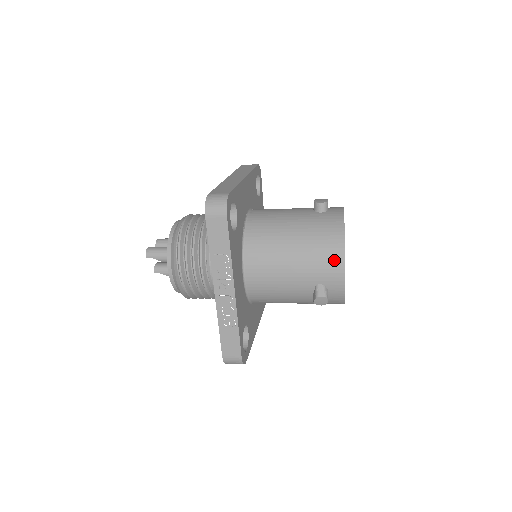
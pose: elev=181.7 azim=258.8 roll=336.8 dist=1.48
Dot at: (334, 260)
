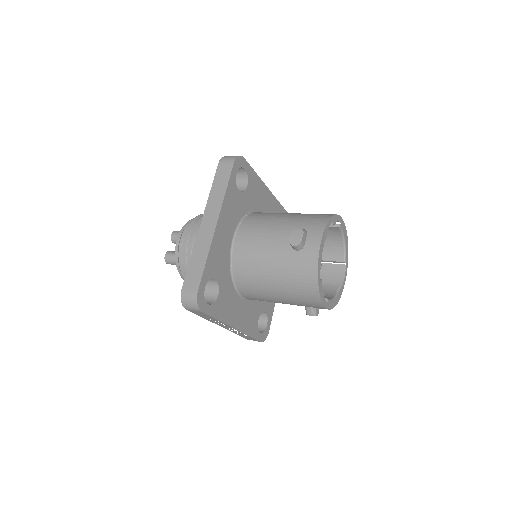
Dot at: (313, 301)
